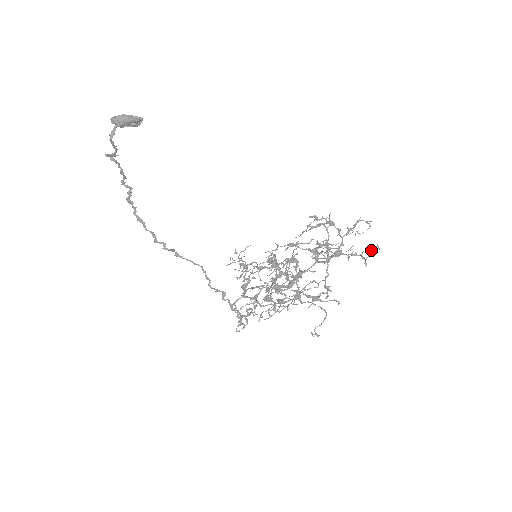
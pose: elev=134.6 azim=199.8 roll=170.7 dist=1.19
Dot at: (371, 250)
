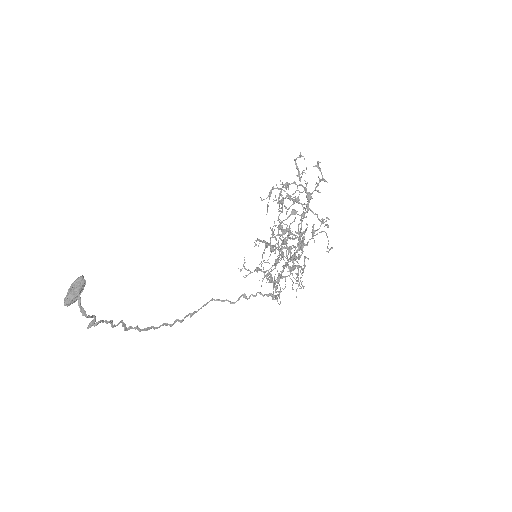
Dot at: occluded
